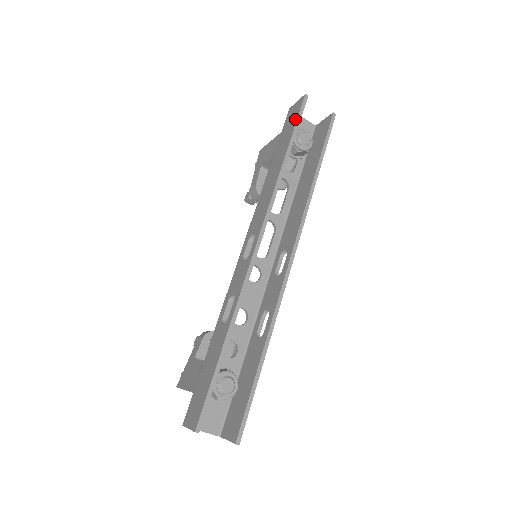
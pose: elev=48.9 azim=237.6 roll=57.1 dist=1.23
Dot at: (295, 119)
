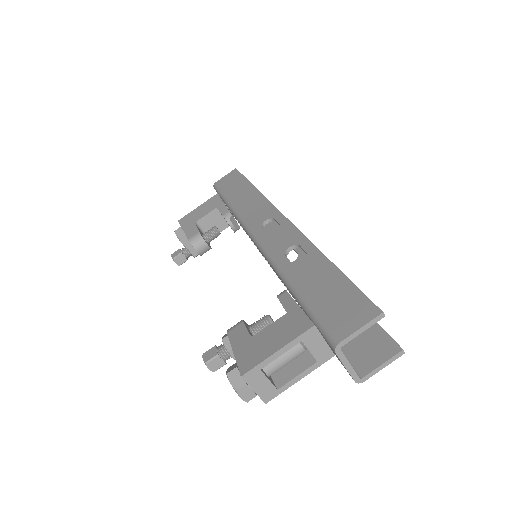
Dot at: (239, 176)
